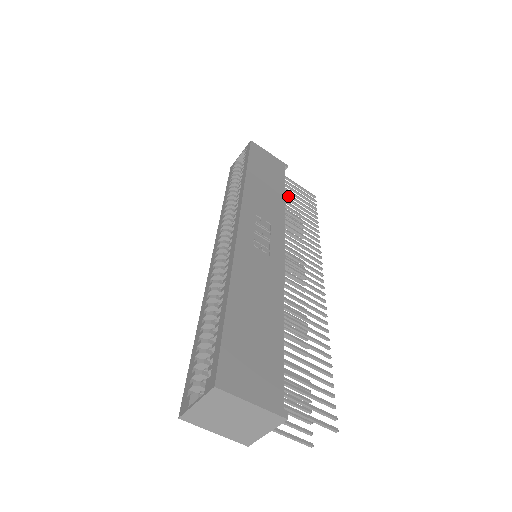
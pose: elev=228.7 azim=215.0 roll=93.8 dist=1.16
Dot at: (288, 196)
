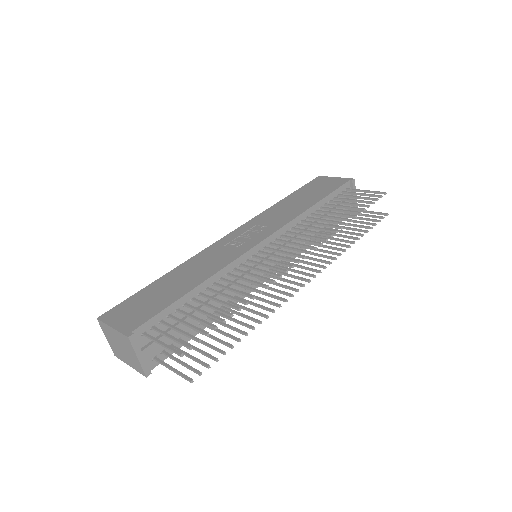
Dot at: (337, 203)
